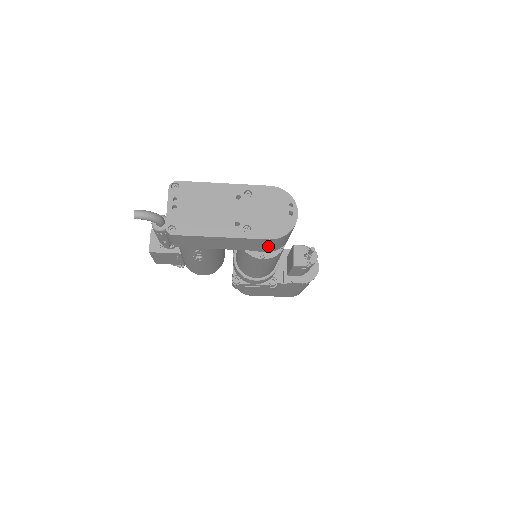
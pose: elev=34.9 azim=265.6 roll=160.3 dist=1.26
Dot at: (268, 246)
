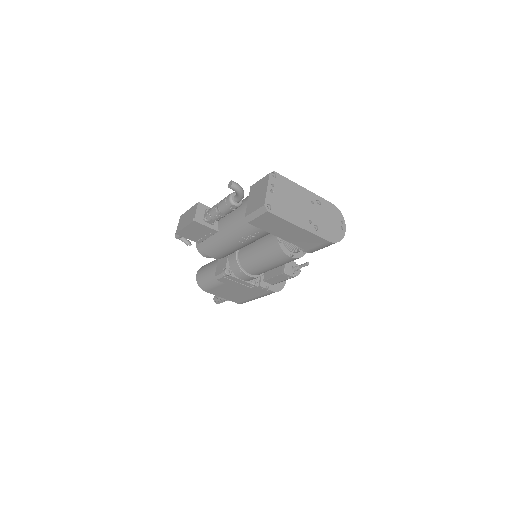
Dot at: (316, 247)
